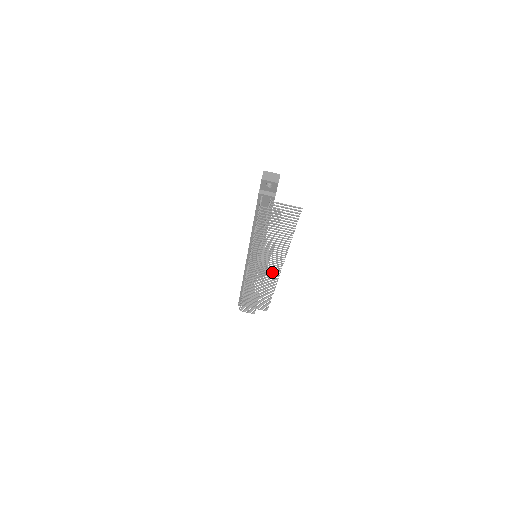
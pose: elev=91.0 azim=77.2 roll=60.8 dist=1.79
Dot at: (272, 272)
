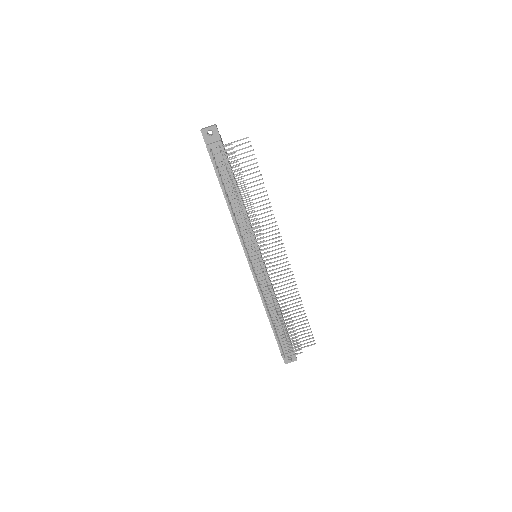
Dot at: (279, 260)
